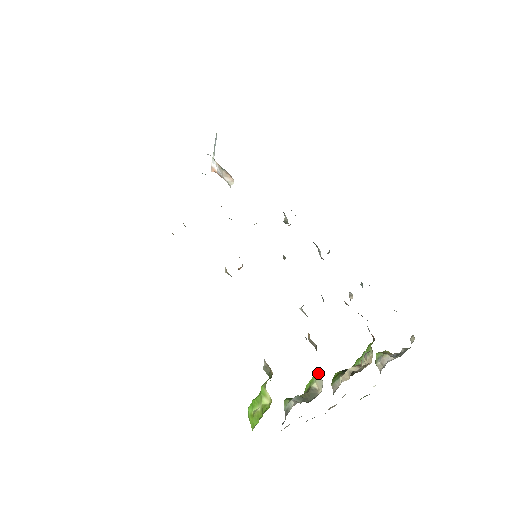
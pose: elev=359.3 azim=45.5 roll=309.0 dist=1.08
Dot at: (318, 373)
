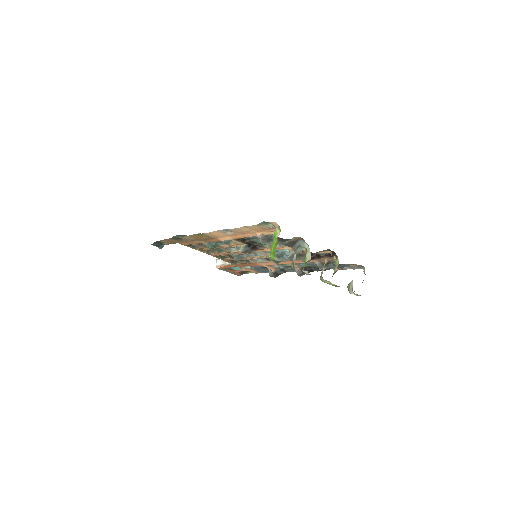
Dot at: (306, 252)
